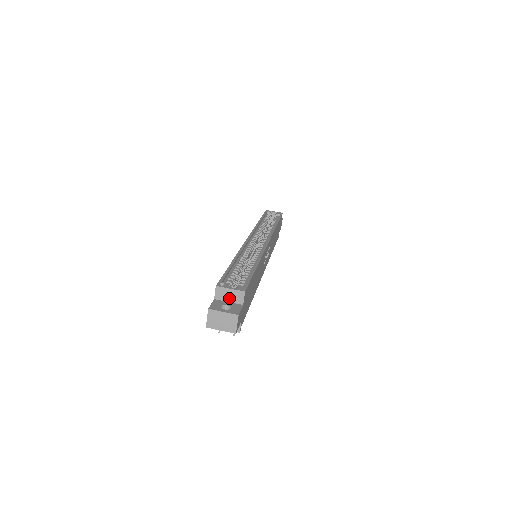
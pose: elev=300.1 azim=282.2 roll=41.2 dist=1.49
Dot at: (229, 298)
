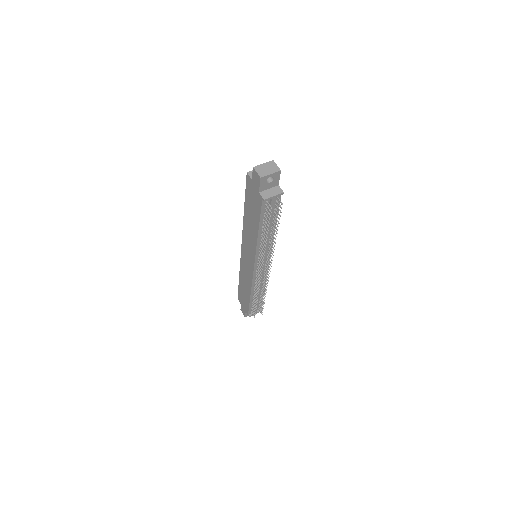
Dot at: occluded
